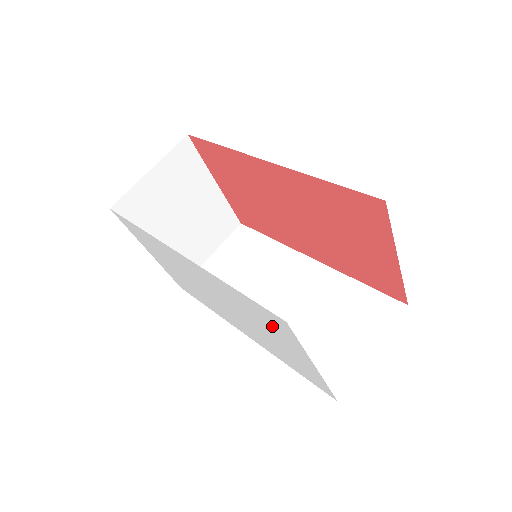
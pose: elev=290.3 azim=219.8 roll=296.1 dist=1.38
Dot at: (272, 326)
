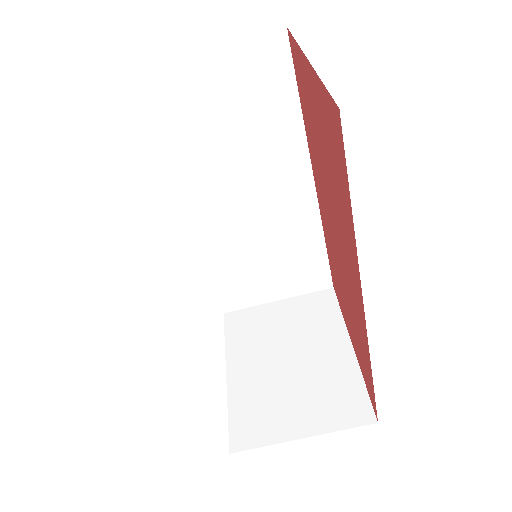
Dot at: occluded
